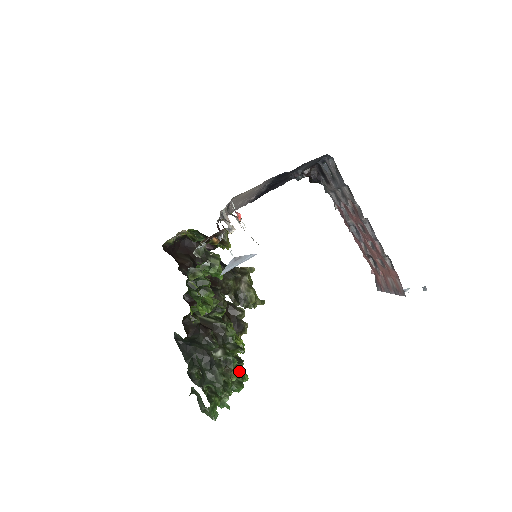
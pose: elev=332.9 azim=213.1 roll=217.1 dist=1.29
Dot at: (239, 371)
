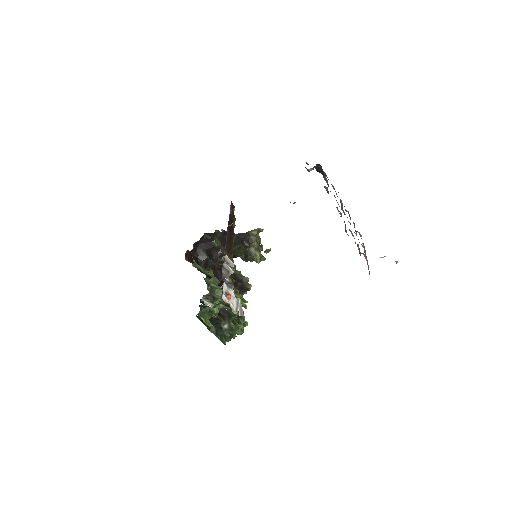
Dot at: occluded
